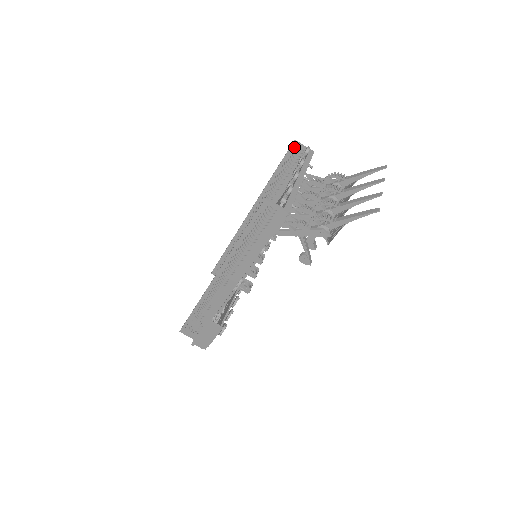
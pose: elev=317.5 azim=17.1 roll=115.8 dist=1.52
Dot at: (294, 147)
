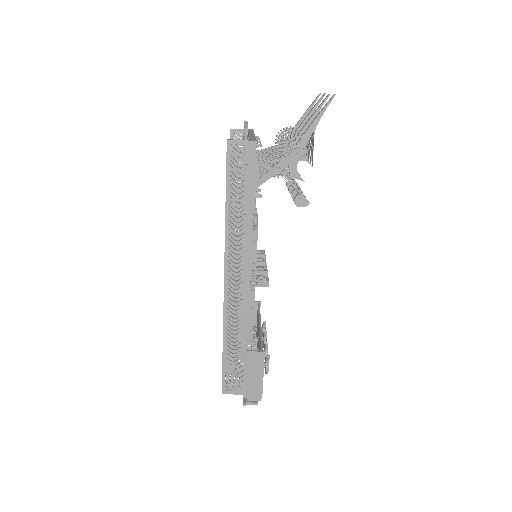
Dot at: (233, 135)
